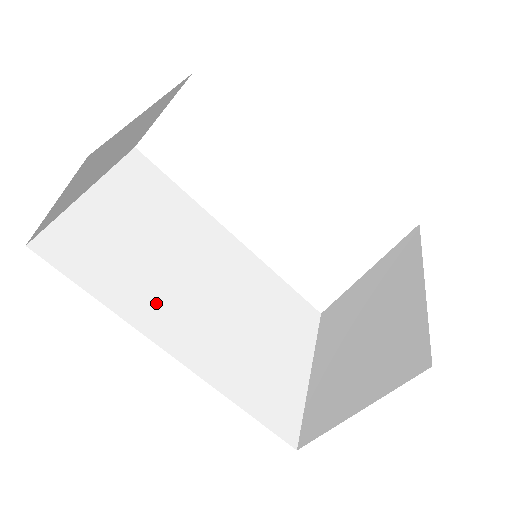
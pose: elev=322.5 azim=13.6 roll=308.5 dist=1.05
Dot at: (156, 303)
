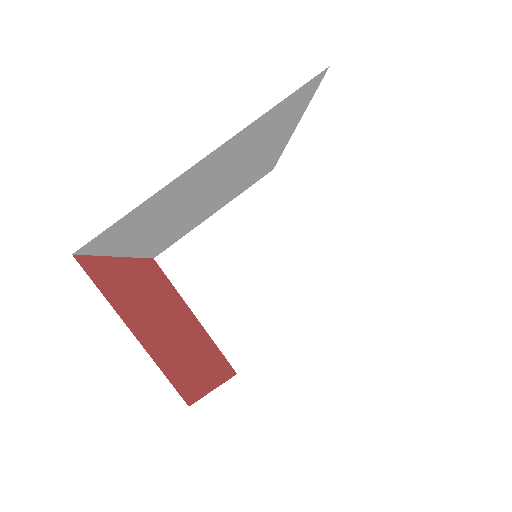
Dot at: (152, 231)
